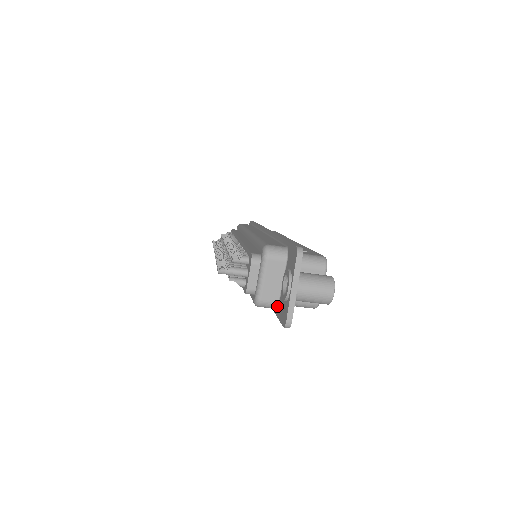
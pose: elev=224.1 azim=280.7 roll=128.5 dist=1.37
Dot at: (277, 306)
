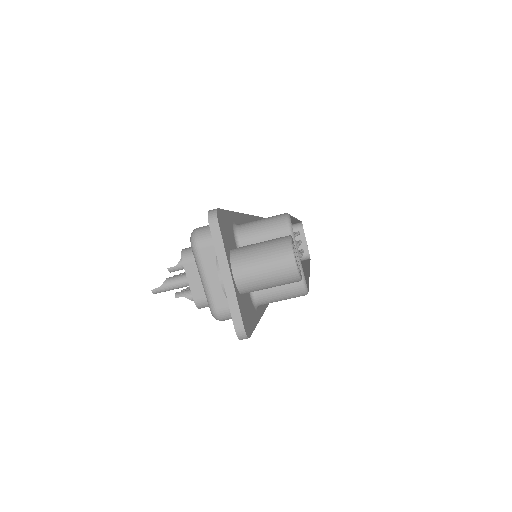
Dot at: occluded
